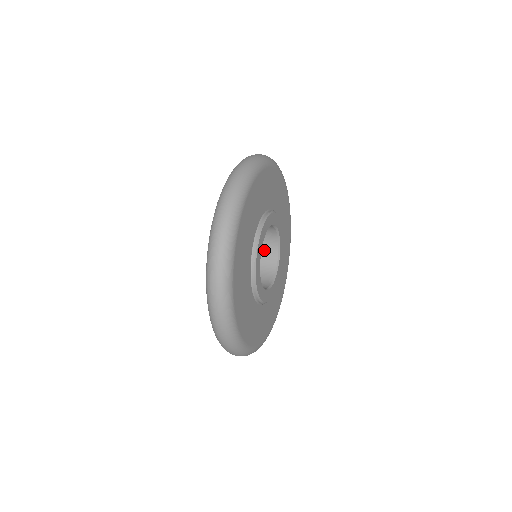
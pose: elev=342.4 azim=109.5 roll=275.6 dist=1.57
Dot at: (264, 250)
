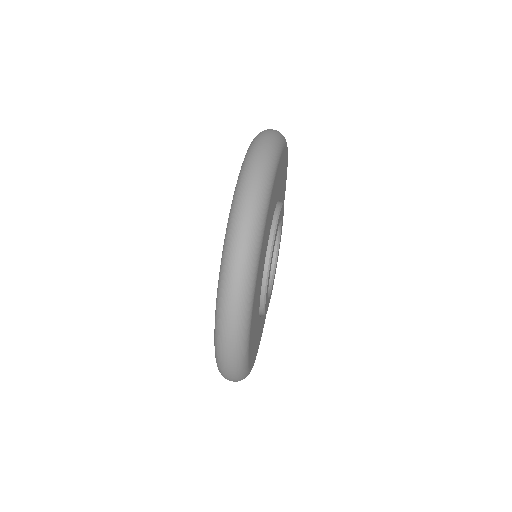
Dot at: occluded
